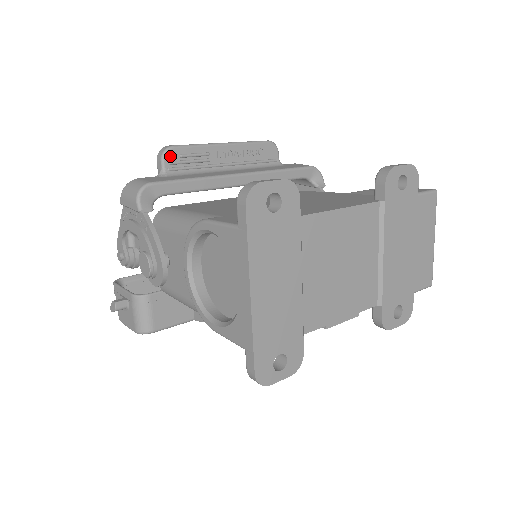
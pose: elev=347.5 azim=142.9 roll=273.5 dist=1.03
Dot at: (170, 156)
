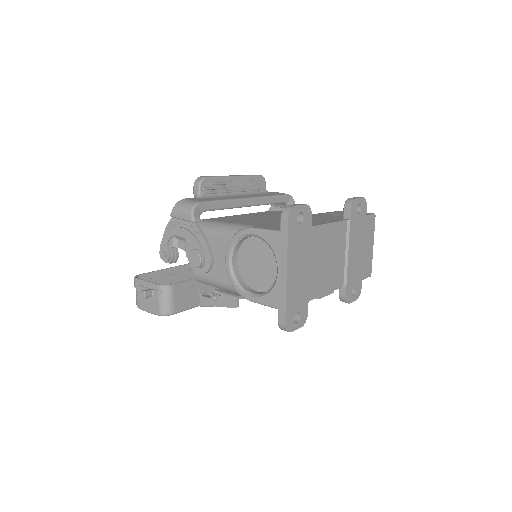
Dot at: (204, 184)
